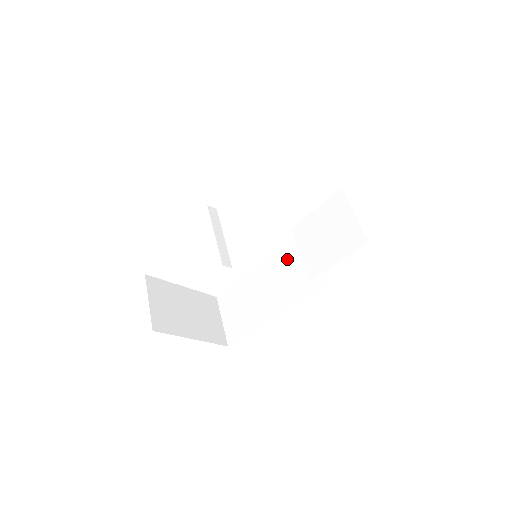
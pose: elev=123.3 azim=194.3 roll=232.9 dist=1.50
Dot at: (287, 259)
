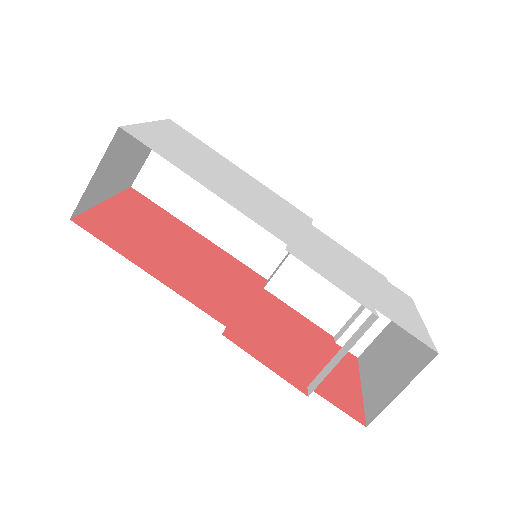
Dot at: occluded
